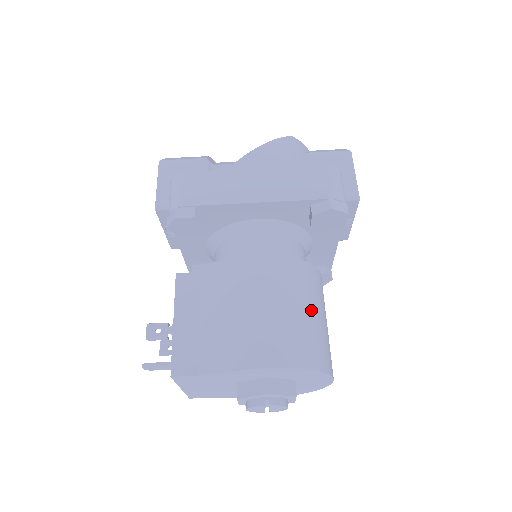
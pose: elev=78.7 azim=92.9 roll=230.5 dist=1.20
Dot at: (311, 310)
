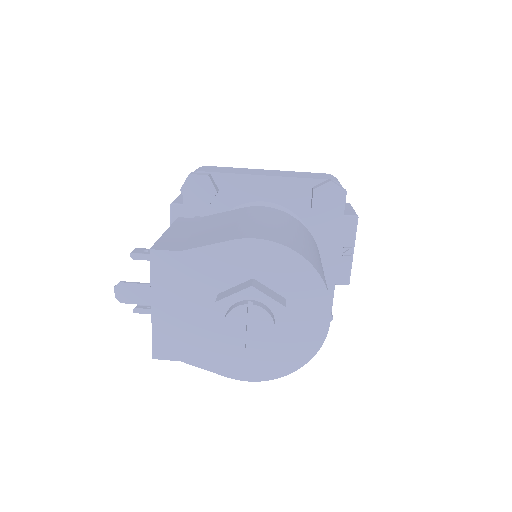
Dot at: (308, 243)
